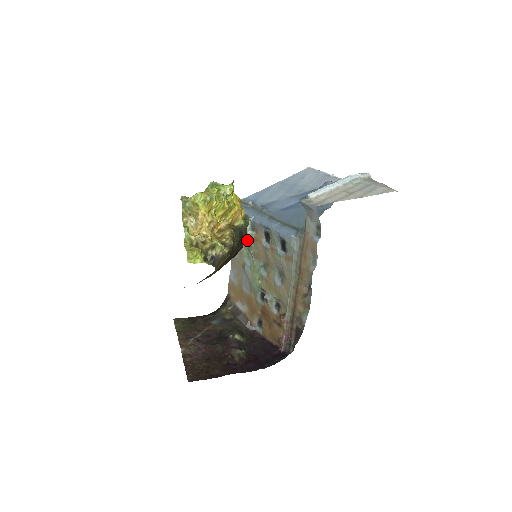
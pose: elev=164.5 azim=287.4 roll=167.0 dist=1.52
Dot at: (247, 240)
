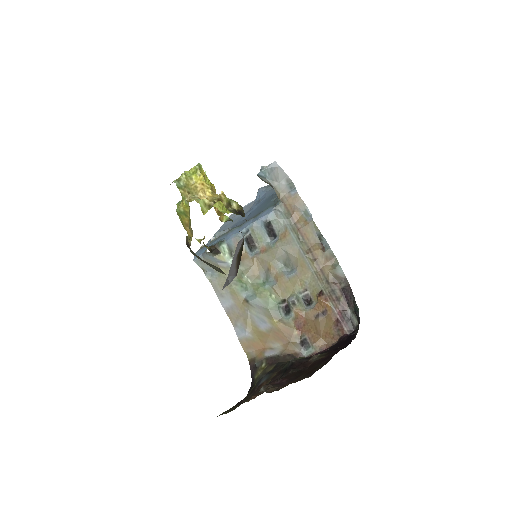
Dot at: occluded
